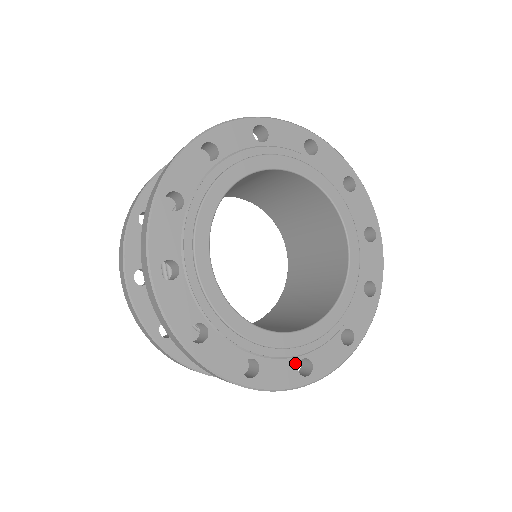
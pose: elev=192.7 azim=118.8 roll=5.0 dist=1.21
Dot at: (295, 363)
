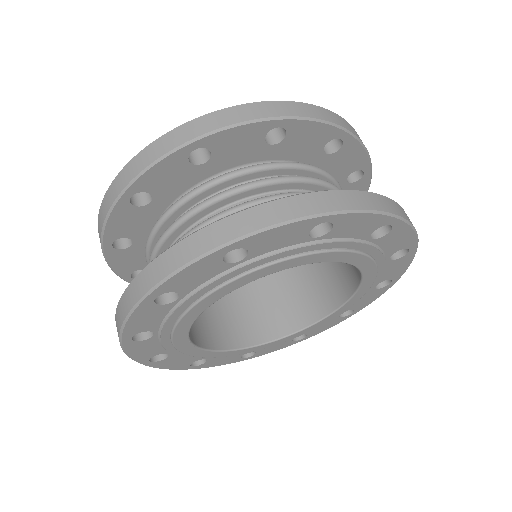
Dot at: (240, 355)
